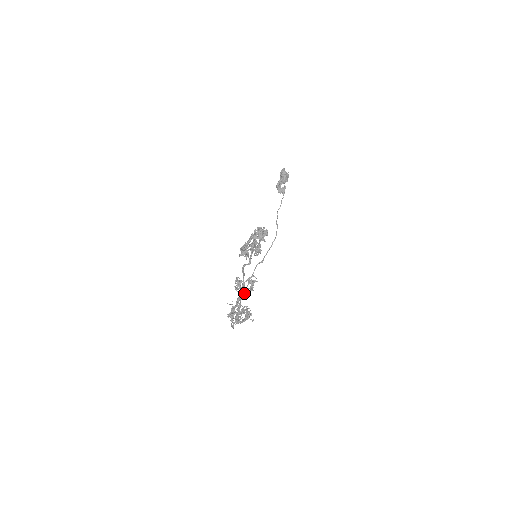
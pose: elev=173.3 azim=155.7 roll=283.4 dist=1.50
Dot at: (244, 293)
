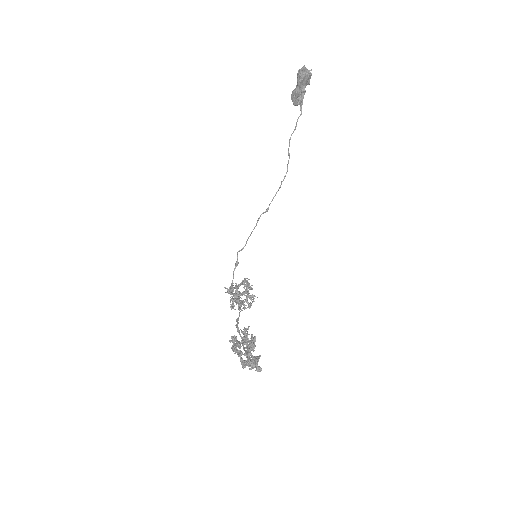
Dot at: occluded
